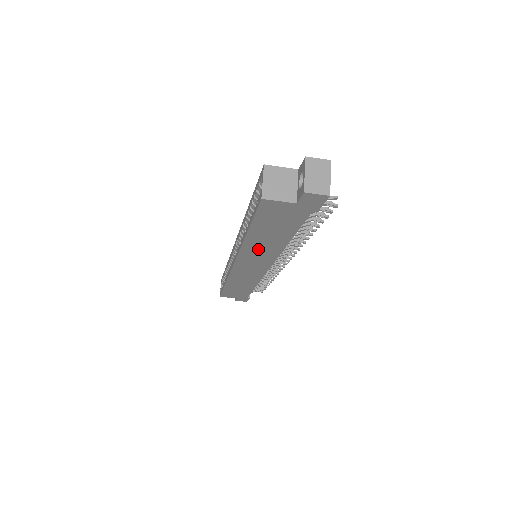
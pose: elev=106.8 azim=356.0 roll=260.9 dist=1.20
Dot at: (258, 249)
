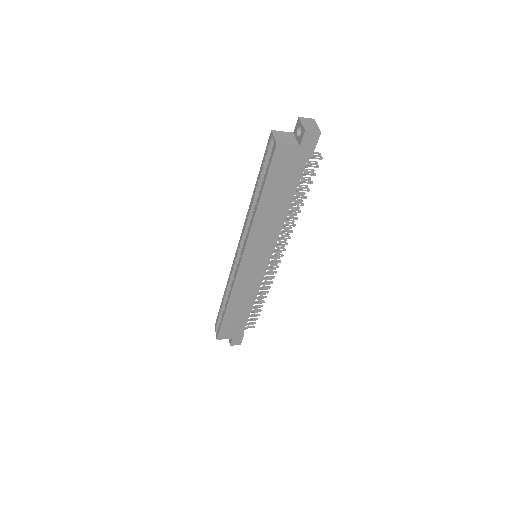
Dot at: (264, 226)
